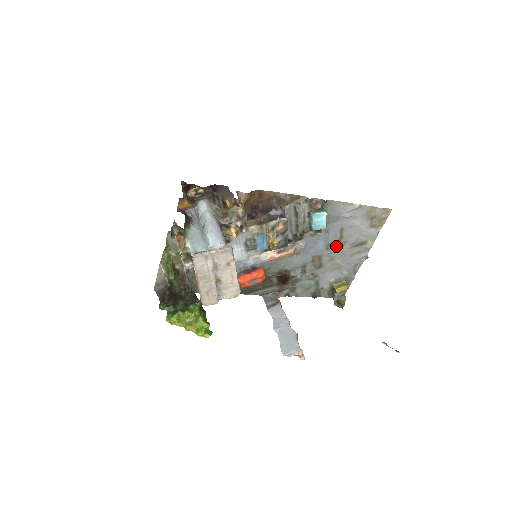
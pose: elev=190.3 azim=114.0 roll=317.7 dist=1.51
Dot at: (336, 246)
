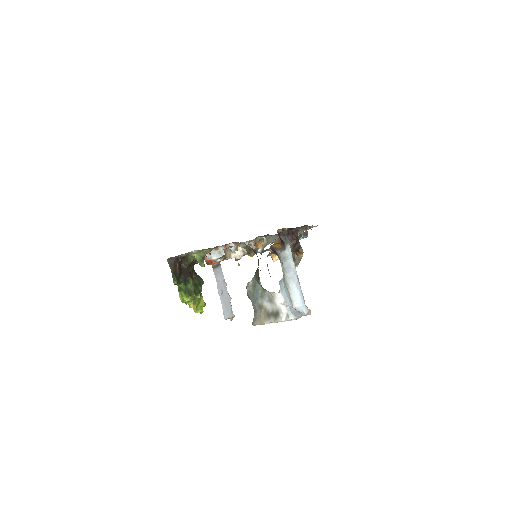
Dot at: occluded
